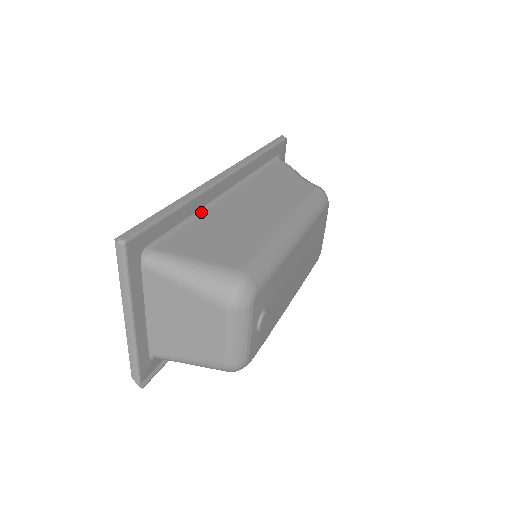
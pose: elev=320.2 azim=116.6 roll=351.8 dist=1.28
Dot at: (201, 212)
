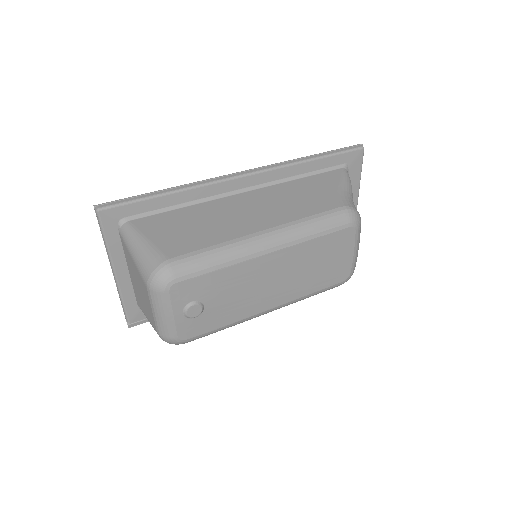
Dot at: (199, 202)
